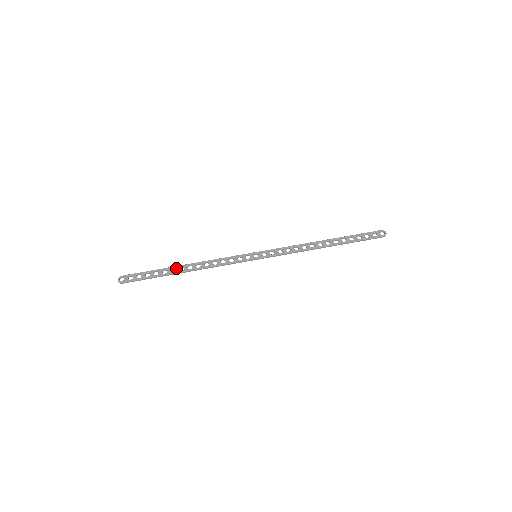
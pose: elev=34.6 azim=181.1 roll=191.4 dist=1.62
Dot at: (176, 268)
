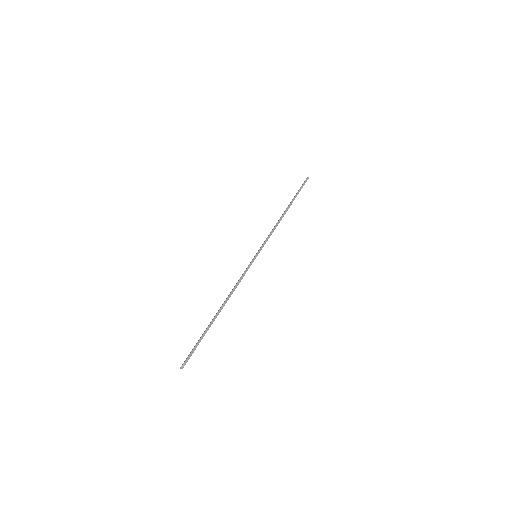
Dot at: occluded
